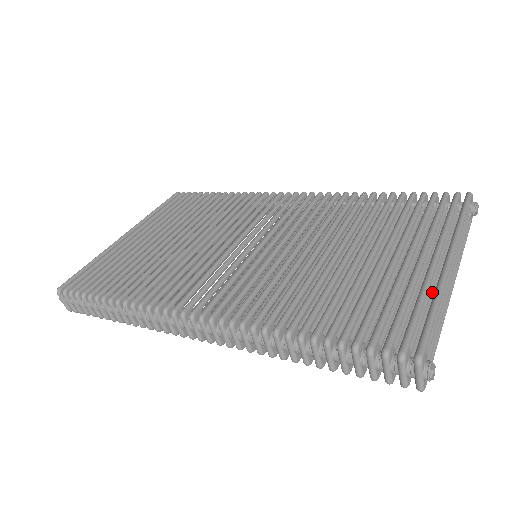
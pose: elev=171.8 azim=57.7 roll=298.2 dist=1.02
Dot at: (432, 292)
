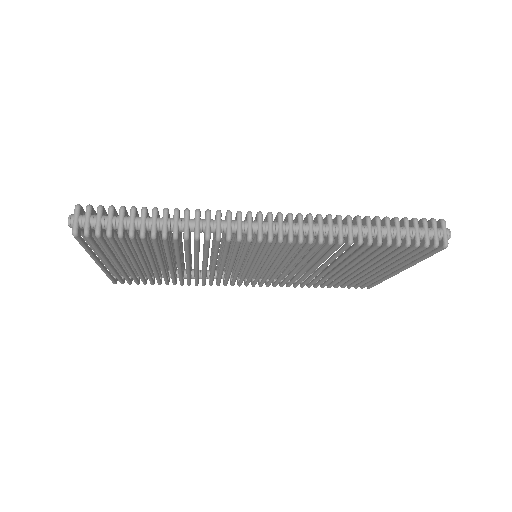
Dot at: occluded
